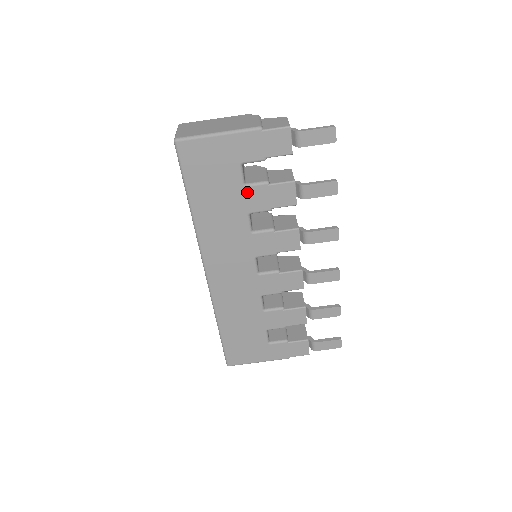
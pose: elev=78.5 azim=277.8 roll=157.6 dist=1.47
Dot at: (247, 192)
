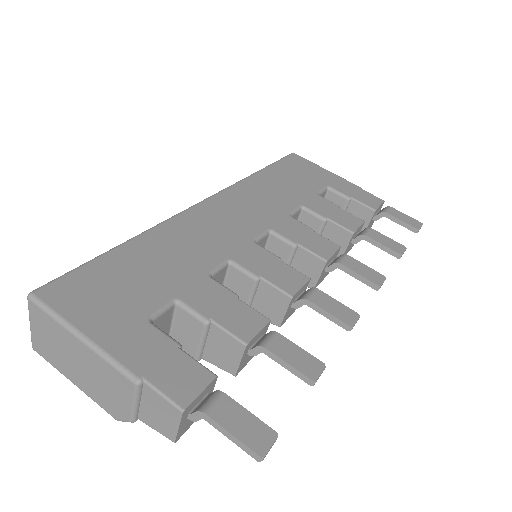
Dot at: (316, 197)
